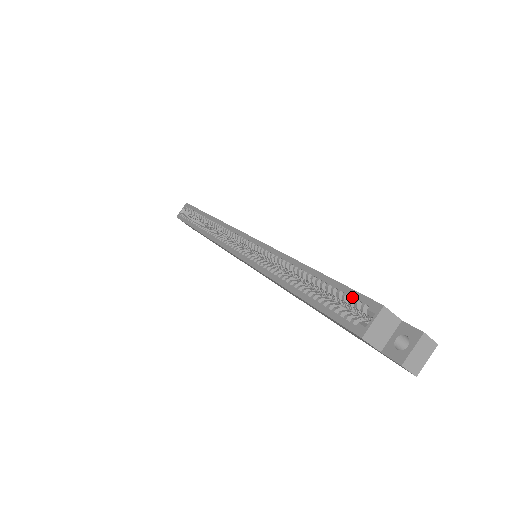
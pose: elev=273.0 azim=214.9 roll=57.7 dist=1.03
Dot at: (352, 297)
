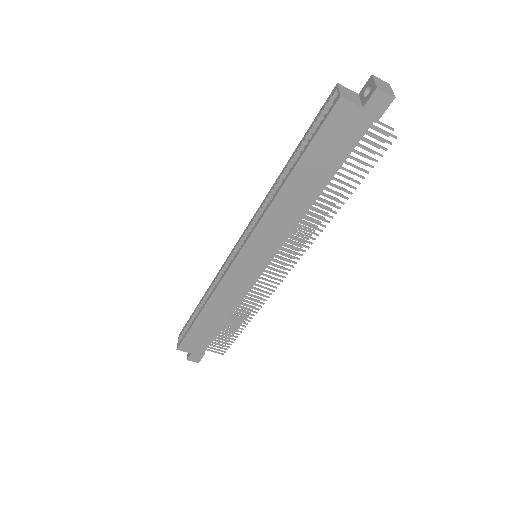
Dot at: (320, 113)
